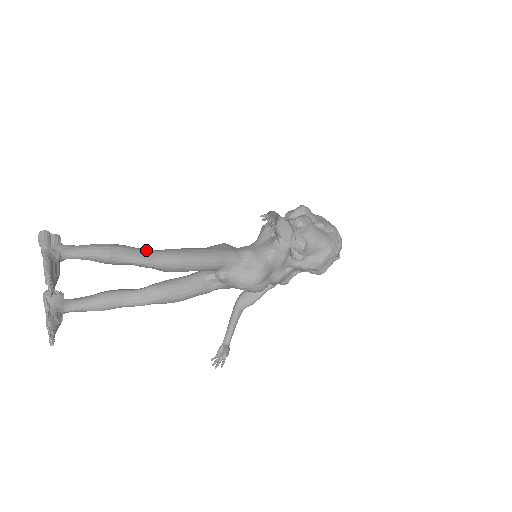
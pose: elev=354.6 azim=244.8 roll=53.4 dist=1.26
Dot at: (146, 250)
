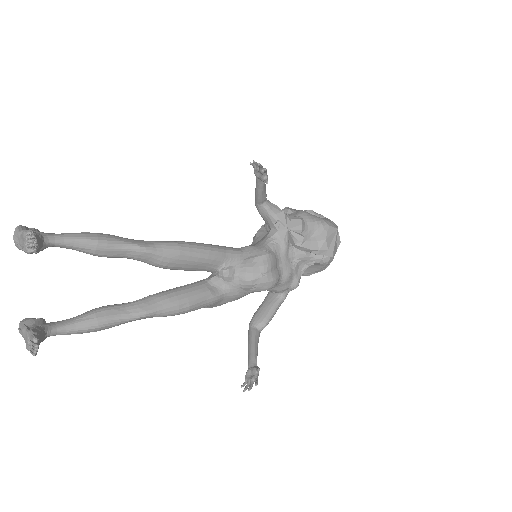
Dot at: (138, 240)
